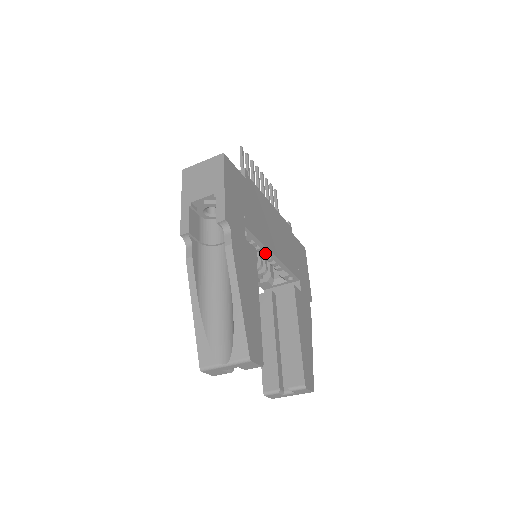
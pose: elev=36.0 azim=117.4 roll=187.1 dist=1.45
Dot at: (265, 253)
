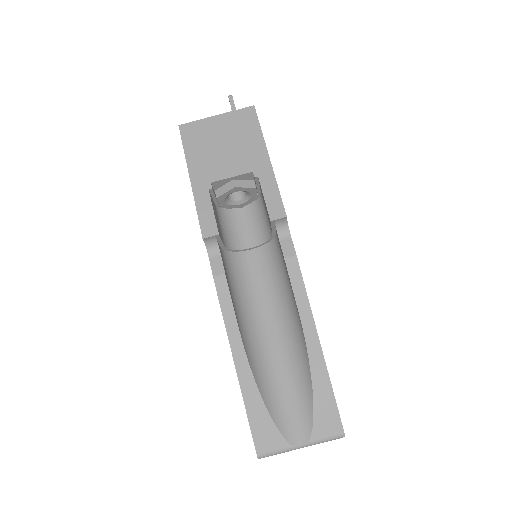
Dot at: occluded
